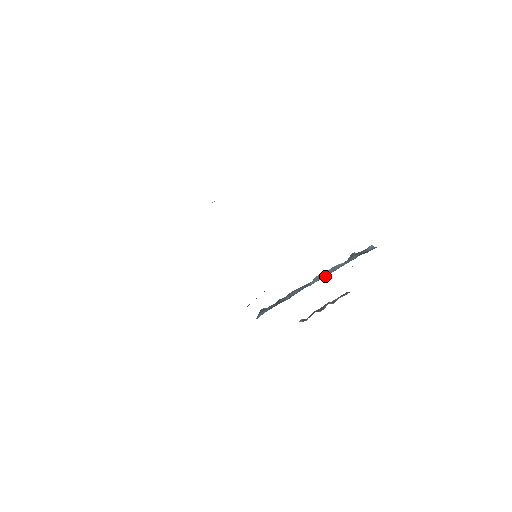
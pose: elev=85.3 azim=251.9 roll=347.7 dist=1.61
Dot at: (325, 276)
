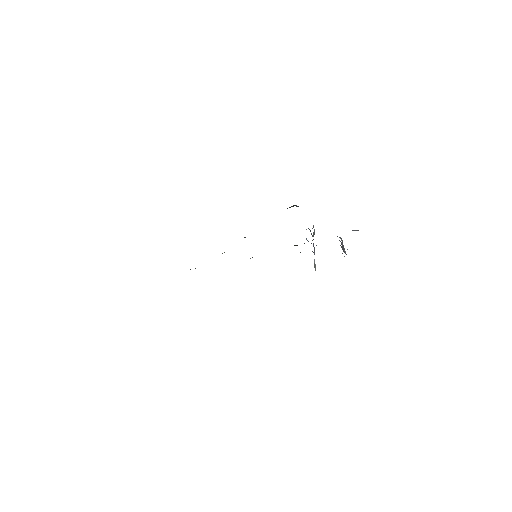
Dot at: occluded
